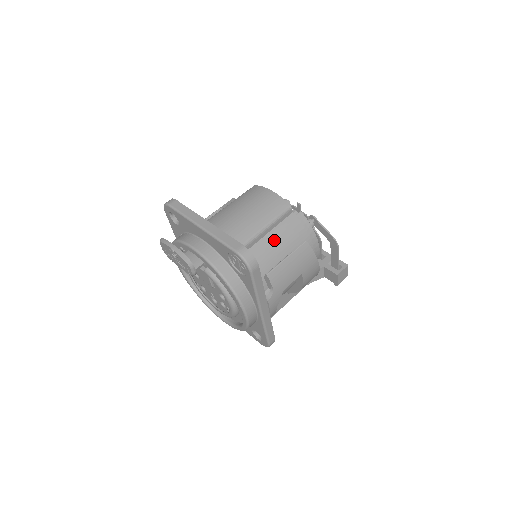
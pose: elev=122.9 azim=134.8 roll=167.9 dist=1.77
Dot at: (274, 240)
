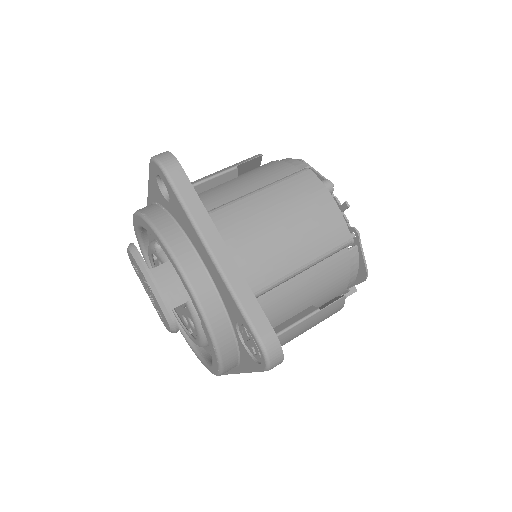
Dot at: (305, 285)
